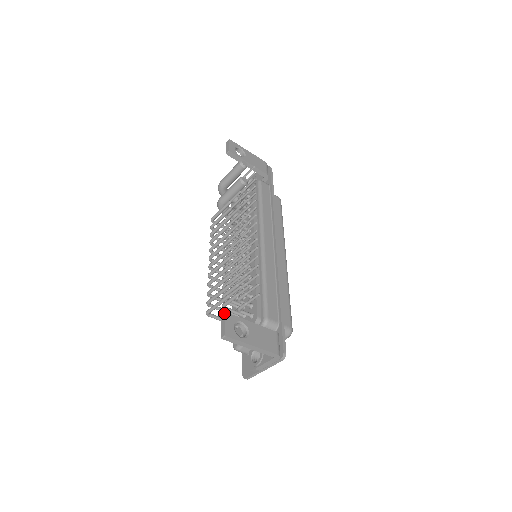
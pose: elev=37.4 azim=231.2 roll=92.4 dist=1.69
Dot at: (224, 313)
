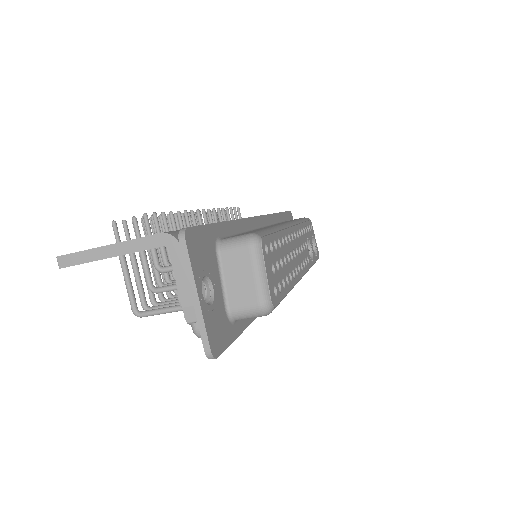
Dot at: occluded
